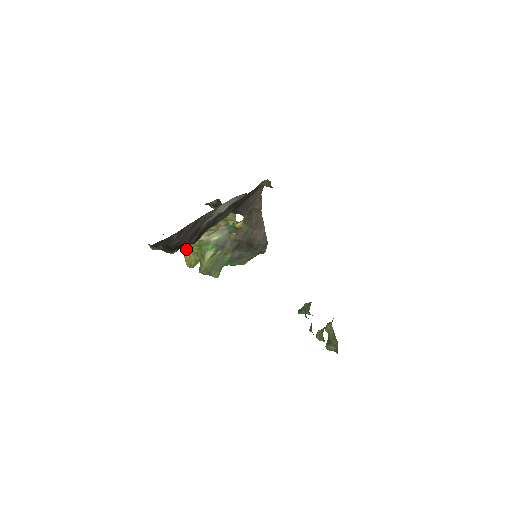
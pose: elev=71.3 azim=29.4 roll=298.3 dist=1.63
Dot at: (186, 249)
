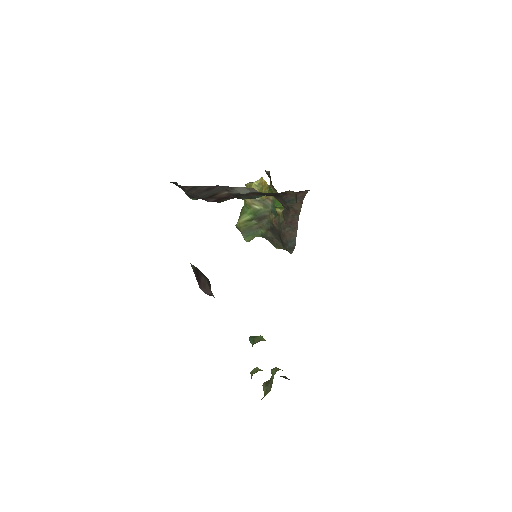
Dot at: occluded
